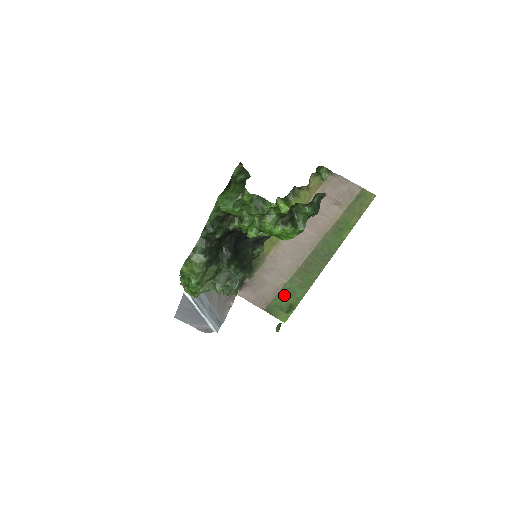
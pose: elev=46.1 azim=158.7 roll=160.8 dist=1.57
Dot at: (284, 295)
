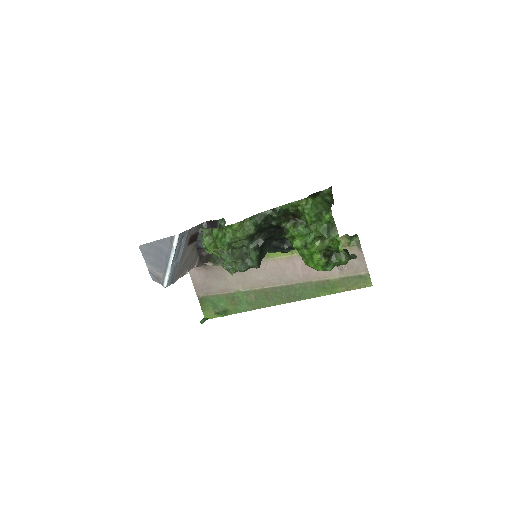
Dot at: (229, 299)
